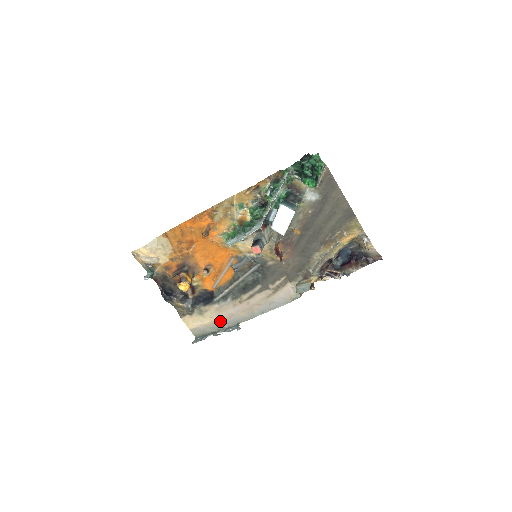
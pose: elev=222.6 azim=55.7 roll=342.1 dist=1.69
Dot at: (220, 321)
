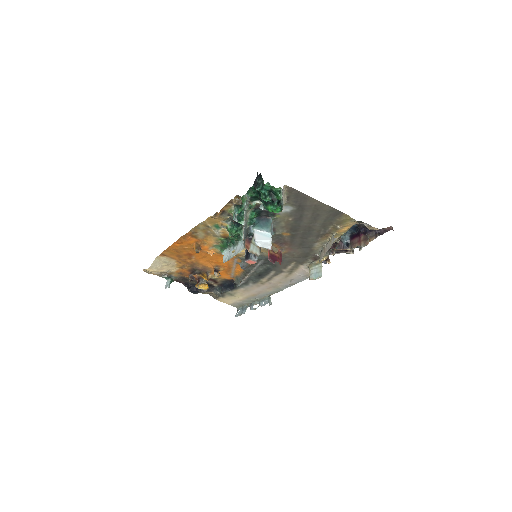
Dot at: (252, 296)
